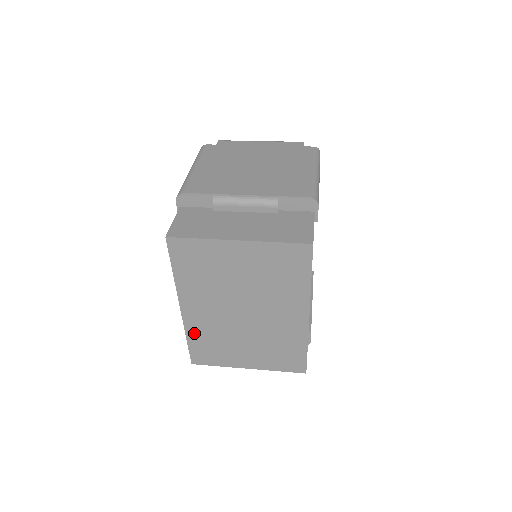
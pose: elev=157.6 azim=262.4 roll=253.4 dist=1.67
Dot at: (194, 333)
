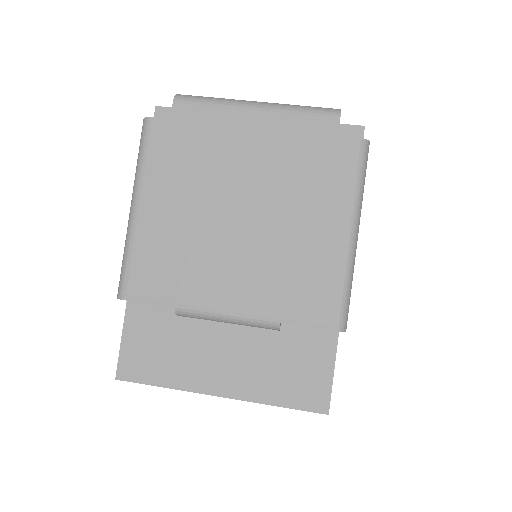
Dot at: occluded
